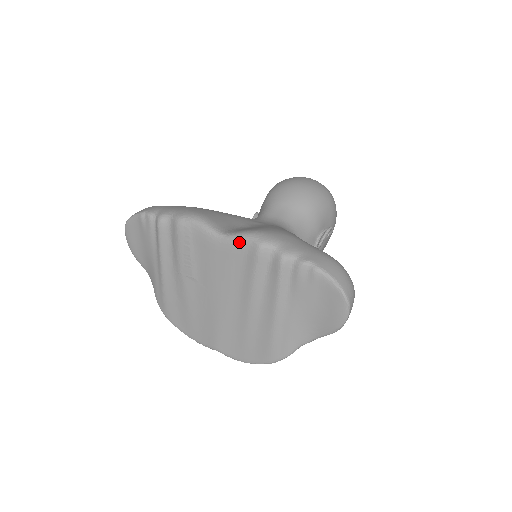
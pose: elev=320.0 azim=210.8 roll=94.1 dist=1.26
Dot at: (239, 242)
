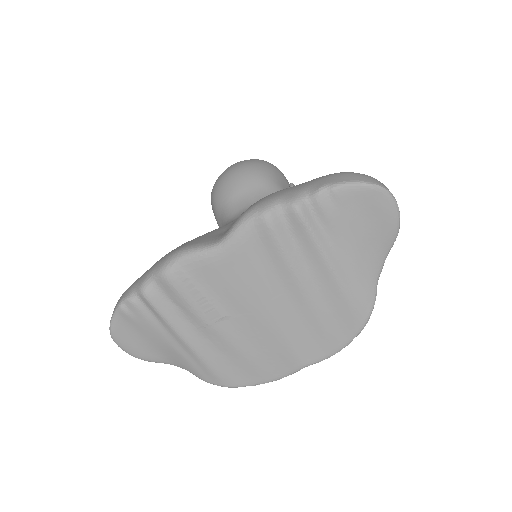
Dot at: (241, 233)
